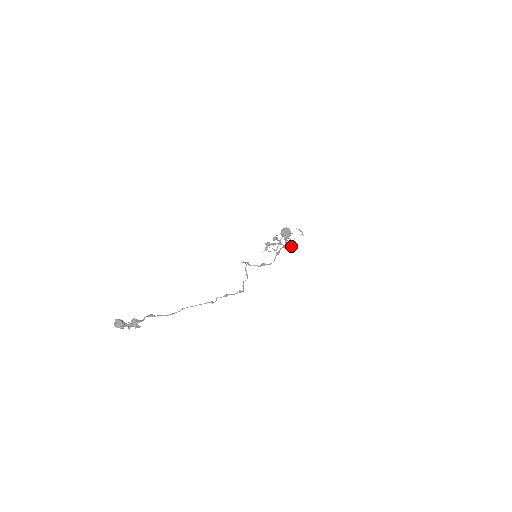
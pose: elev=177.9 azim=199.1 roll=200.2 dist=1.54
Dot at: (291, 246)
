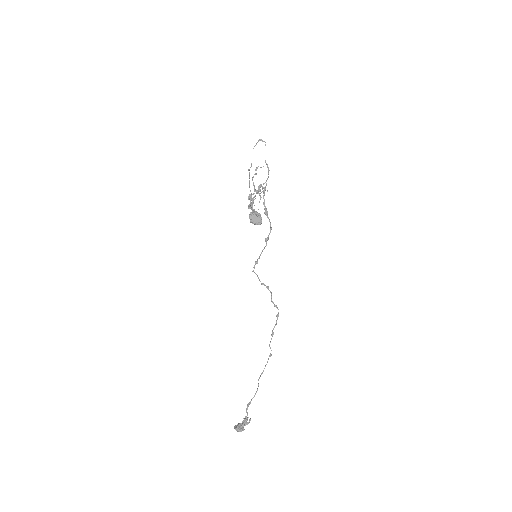
Dot at: occluded
